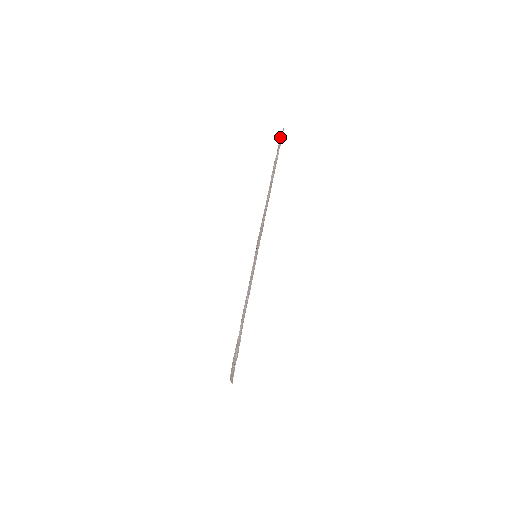
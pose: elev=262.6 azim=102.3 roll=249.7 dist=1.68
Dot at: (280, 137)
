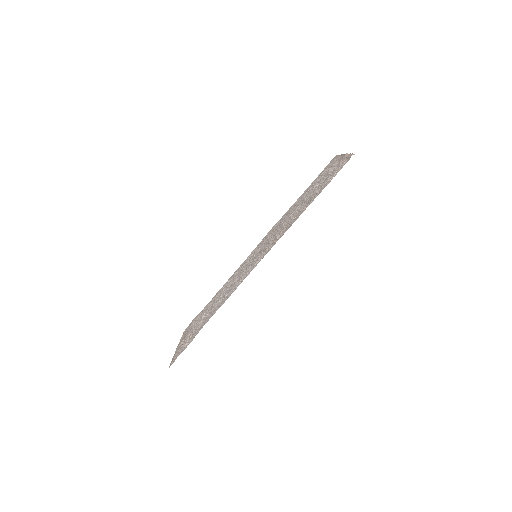
Dot at: (347, 154)
